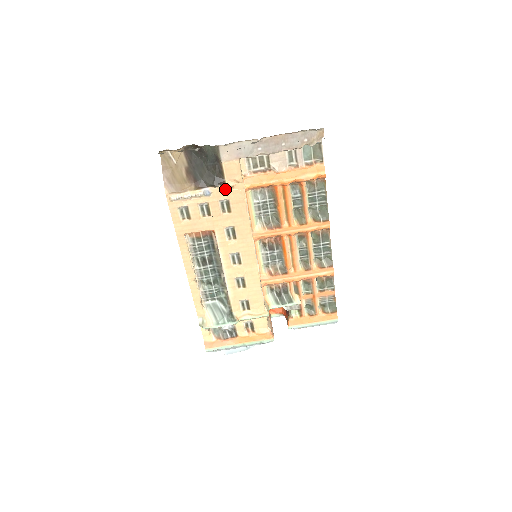
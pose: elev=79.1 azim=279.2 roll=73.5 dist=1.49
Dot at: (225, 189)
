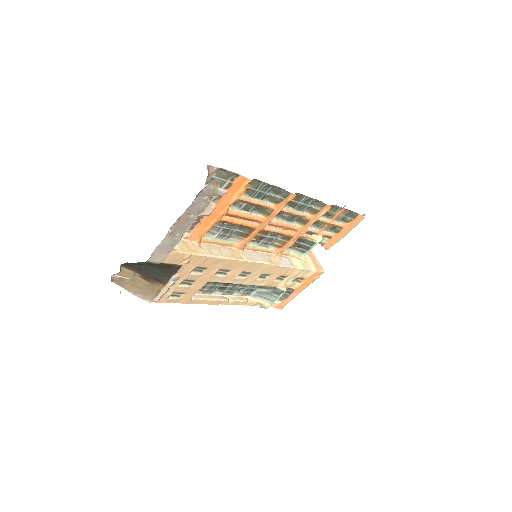
Dot at: (185, 267)
